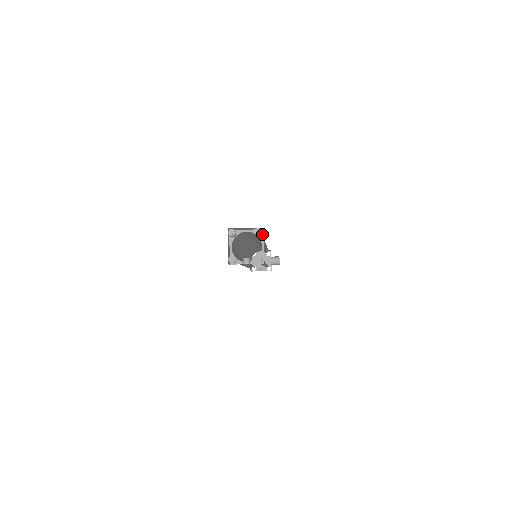
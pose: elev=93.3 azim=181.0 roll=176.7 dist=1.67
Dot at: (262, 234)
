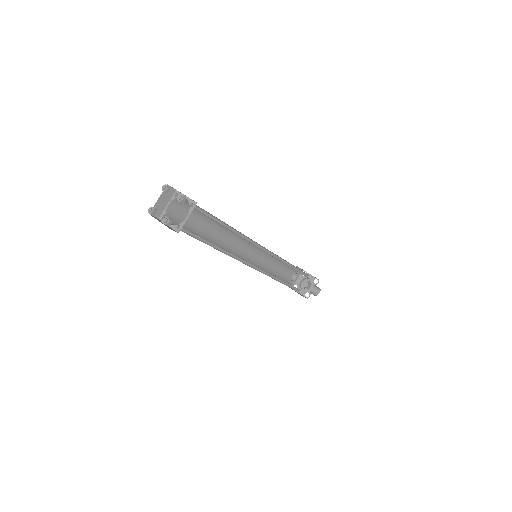
Dot at: (193, 206)
